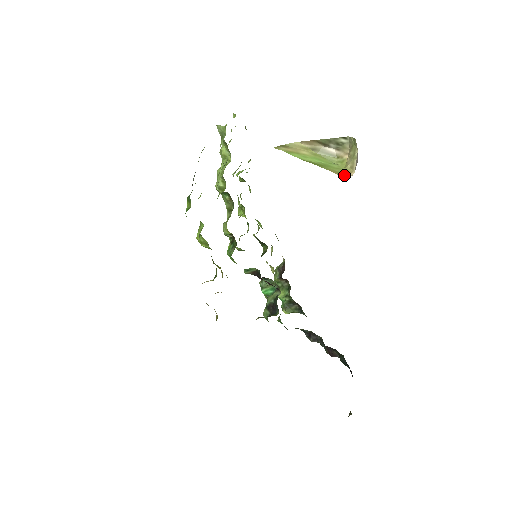
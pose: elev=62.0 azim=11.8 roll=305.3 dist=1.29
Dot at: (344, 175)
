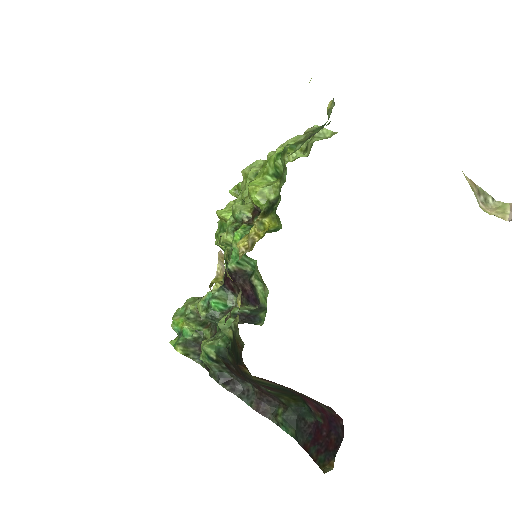
Dot at: (503, 217)
